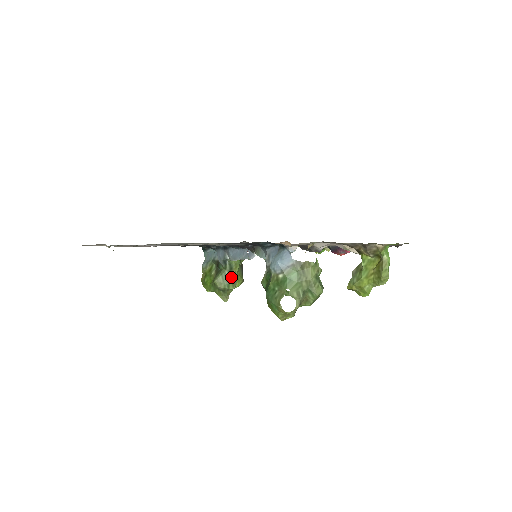
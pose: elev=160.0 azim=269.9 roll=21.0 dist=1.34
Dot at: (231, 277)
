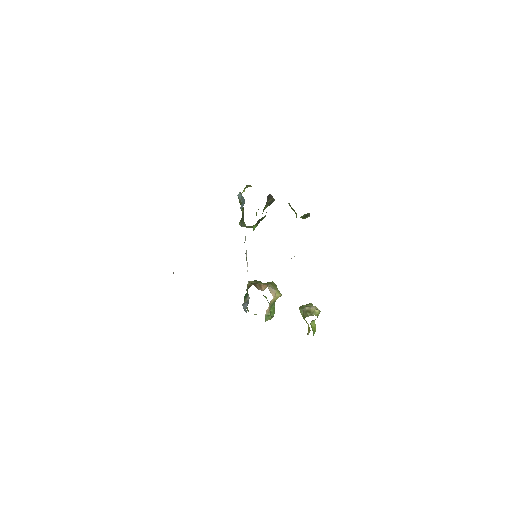
Dot at: (251, 227)
